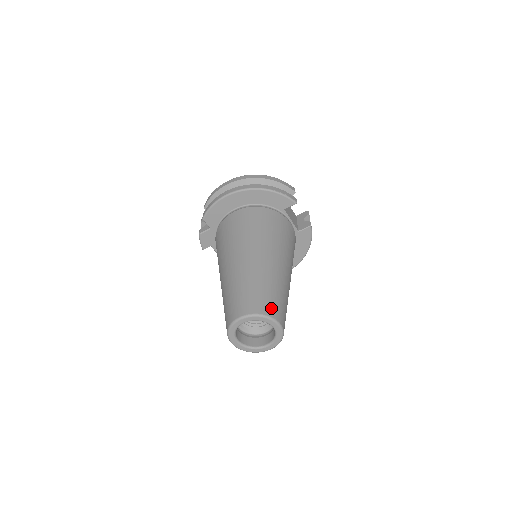
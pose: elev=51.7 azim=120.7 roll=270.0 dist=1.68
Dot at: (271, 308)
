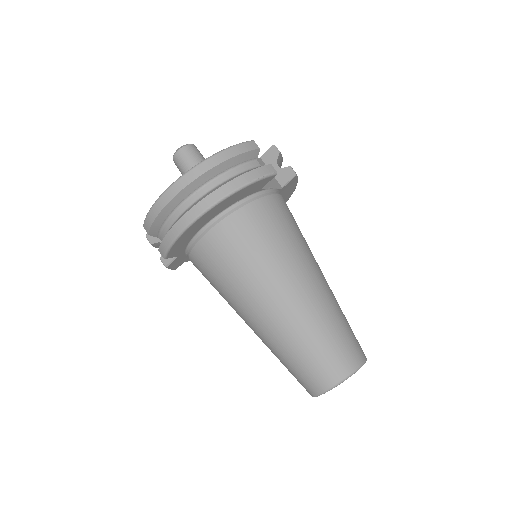
Dot at: (350, 357)
